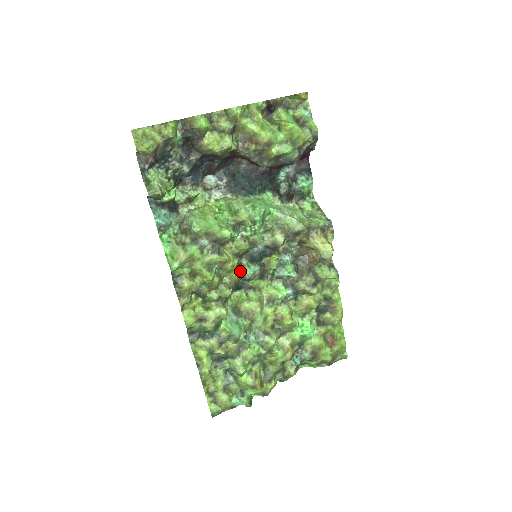
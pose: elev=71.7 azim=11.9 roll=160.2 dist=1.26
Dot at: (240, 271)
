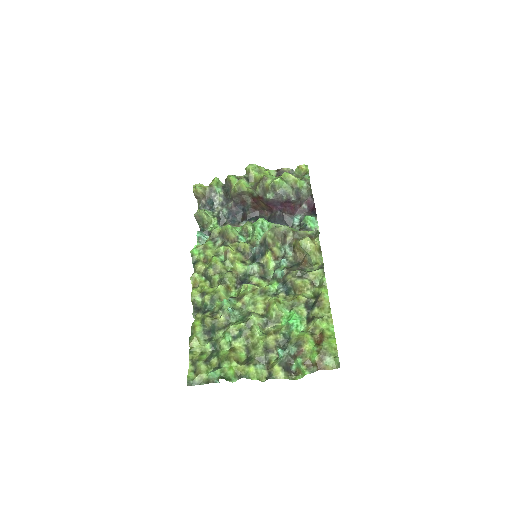
Dot at: (242, 265)
